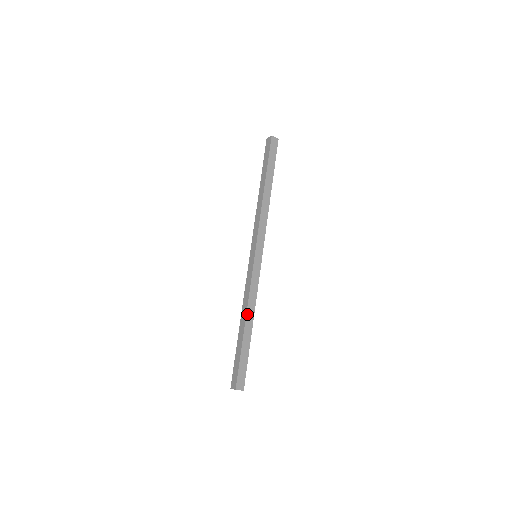
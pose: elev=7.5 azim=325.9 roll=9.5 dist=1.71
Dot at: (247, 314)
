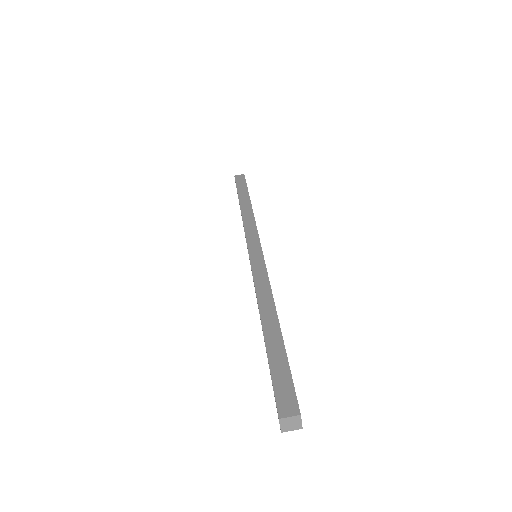
Dot at: (260, 309)
